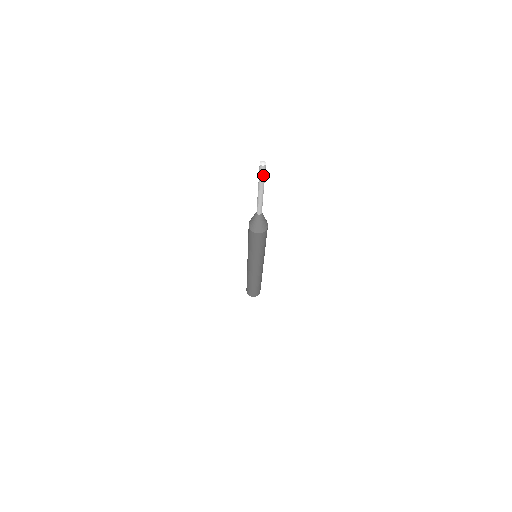
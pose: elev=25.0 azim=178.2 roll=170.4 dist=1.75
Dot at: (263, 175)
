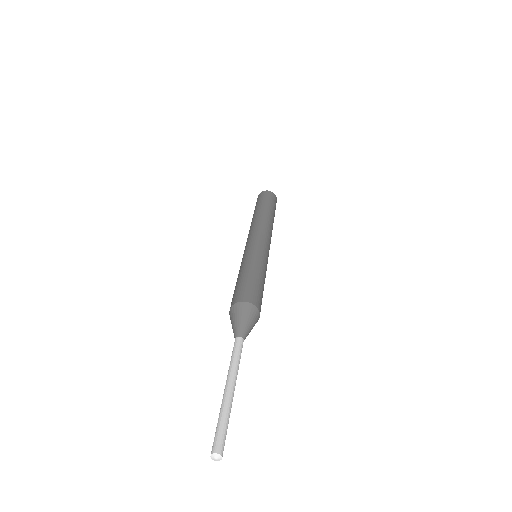
Dot at: (226, 433)
